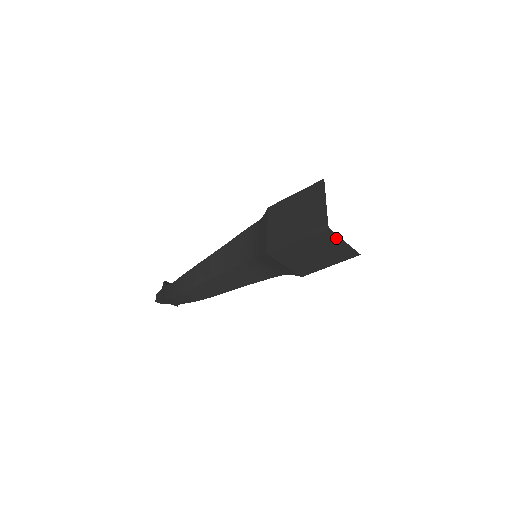
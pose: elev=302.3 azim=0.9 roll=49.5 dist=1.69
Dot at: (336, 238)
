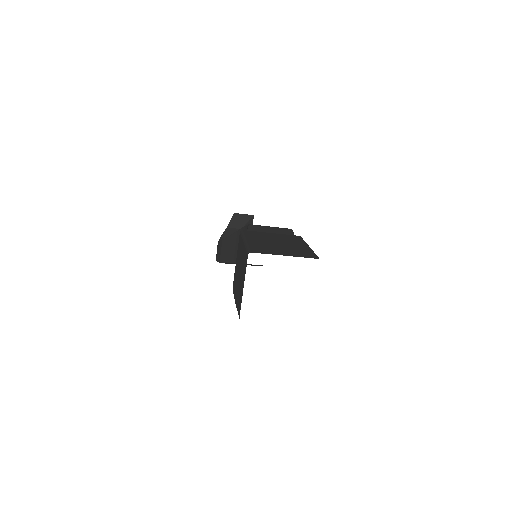
Dot at: occluded
